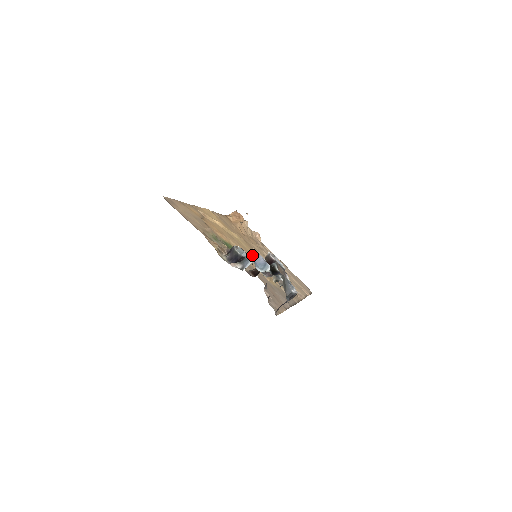
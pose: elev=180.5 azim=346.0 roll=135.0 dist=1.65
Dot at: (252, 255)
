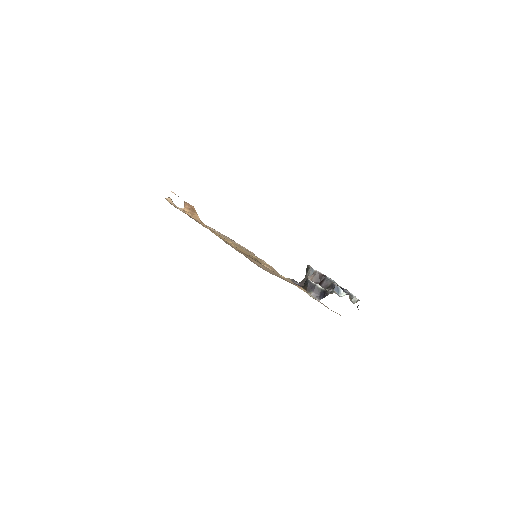
Dot at: occluded
